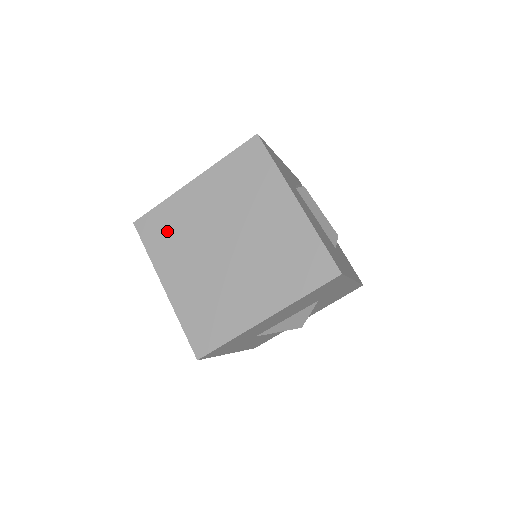
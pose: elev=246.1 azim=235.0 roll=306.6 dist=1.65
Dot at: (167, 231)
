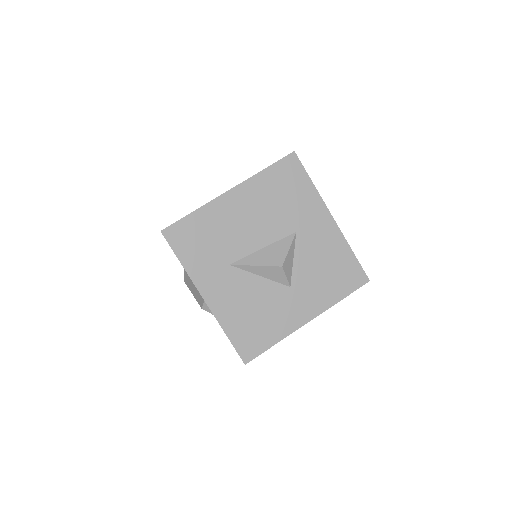
Dot at: occluded
